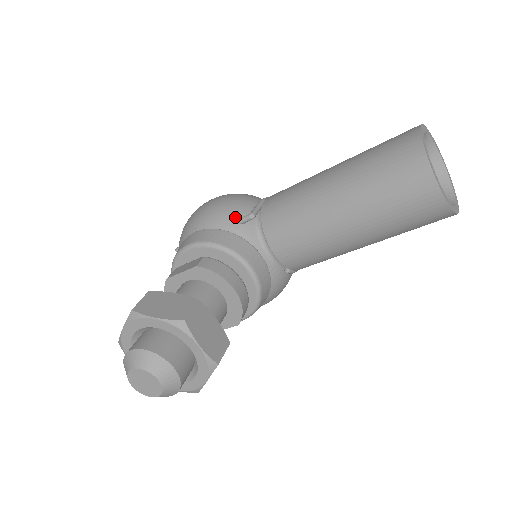
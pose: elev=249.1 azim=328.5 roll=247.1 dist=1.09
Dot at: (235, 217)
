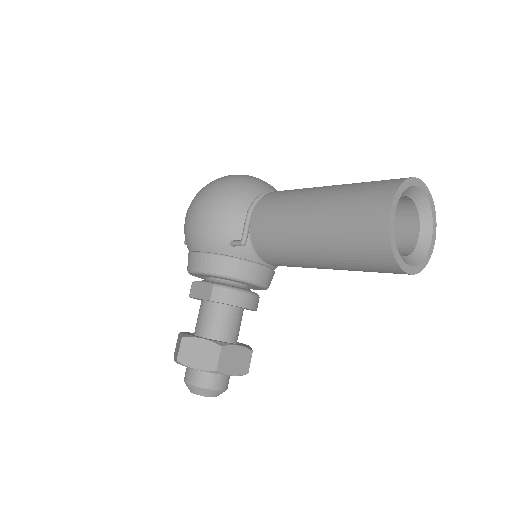
Dot at: (228, 240)
